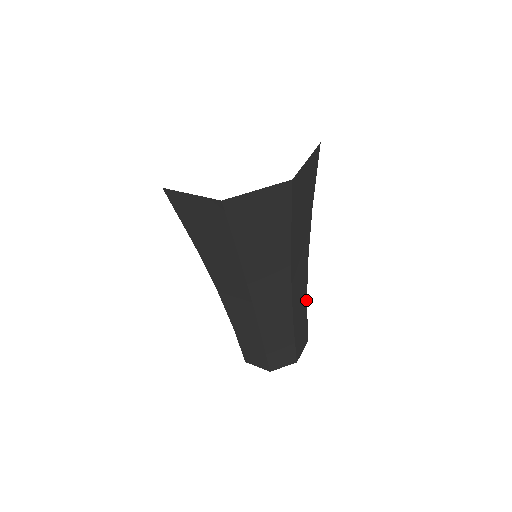
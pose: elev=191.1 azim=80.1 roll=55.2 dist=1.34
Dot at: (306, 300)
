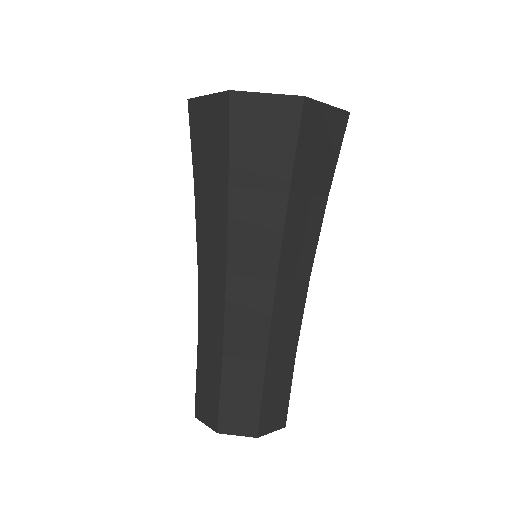
Dot at: occluded
